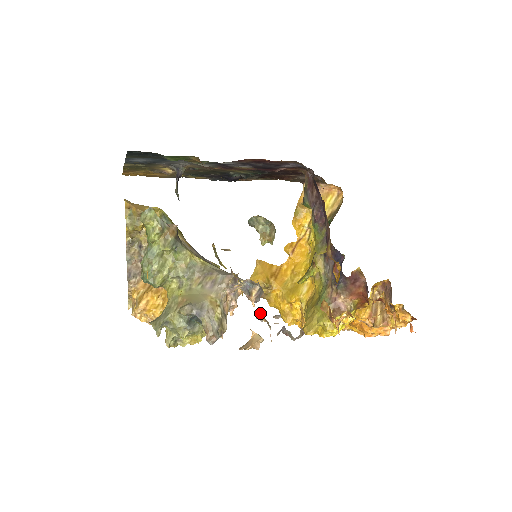
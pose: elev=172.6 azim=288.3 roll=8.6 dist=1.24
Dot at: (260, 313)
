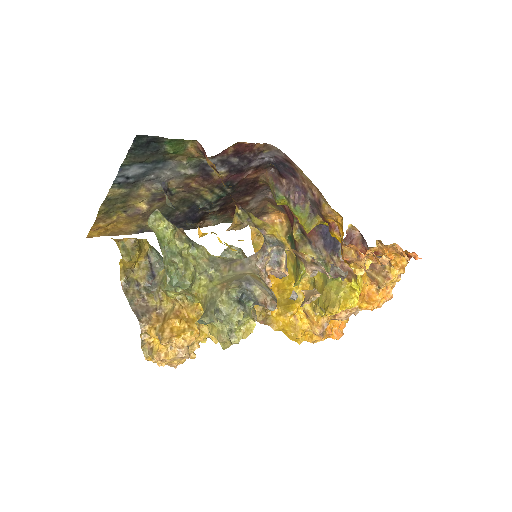
Dot at: (306, 259)
